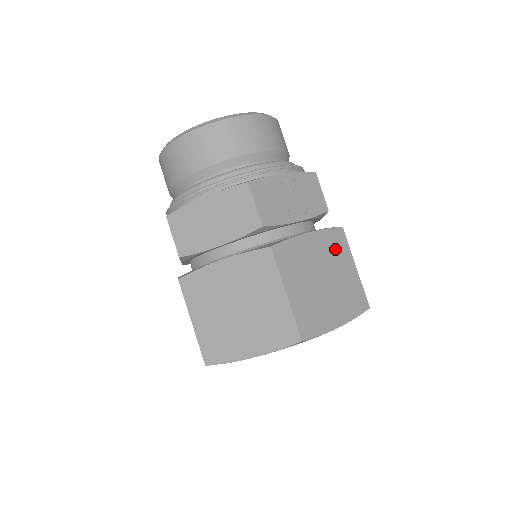
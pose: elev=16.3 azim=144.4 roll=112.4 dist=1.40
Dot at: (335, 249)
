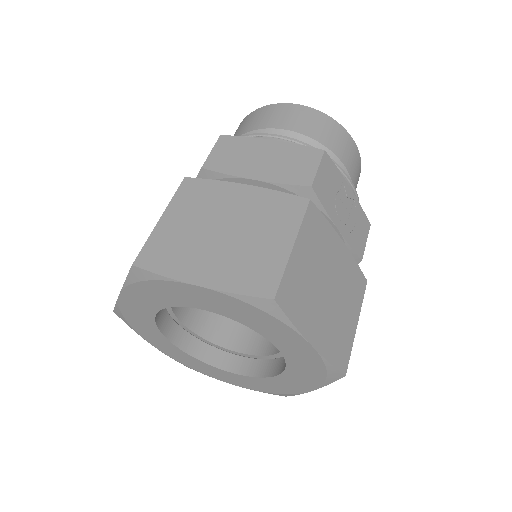
Dot at: (352, 285)
